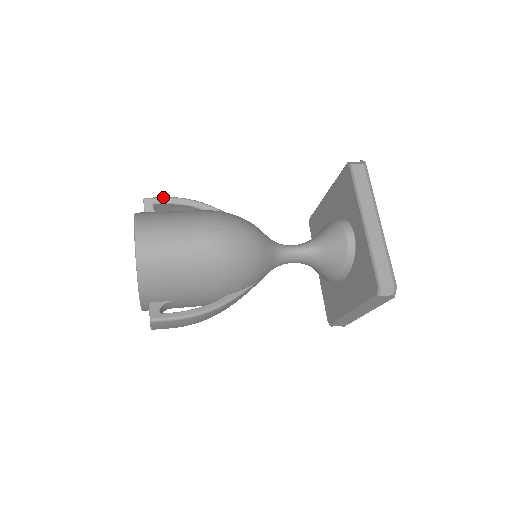
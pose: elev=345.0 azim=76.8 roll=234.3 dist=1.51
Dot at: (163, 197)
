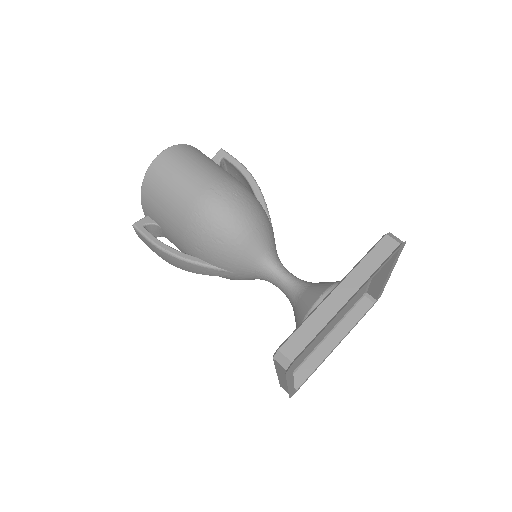
Dot at: occluded
